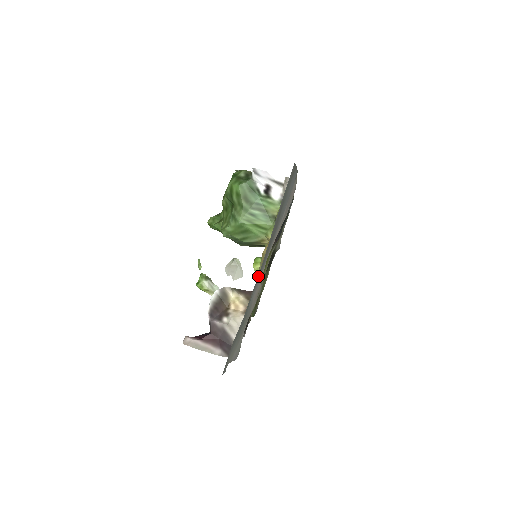
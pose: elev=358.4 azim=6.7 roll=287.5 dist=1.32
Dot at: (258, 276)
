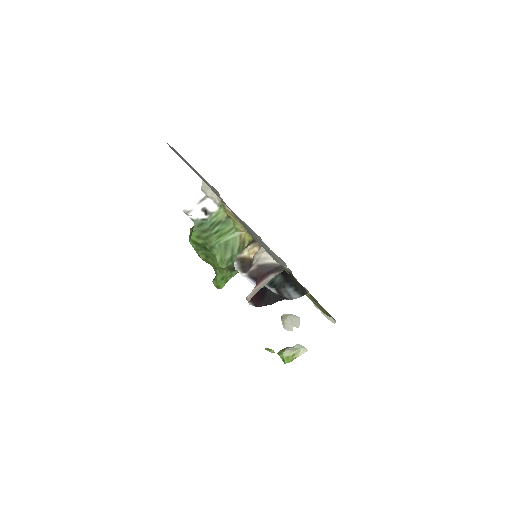
Dot at: occluded
